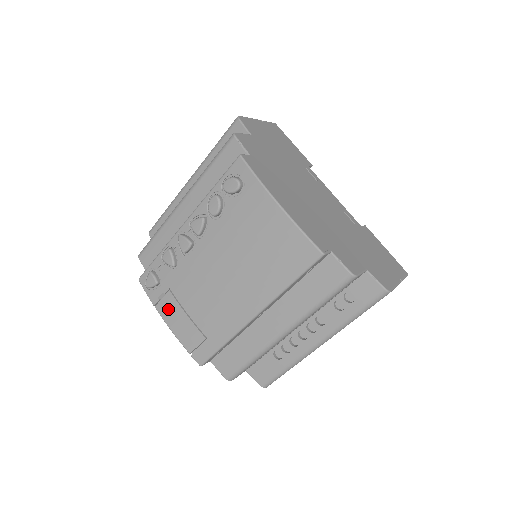
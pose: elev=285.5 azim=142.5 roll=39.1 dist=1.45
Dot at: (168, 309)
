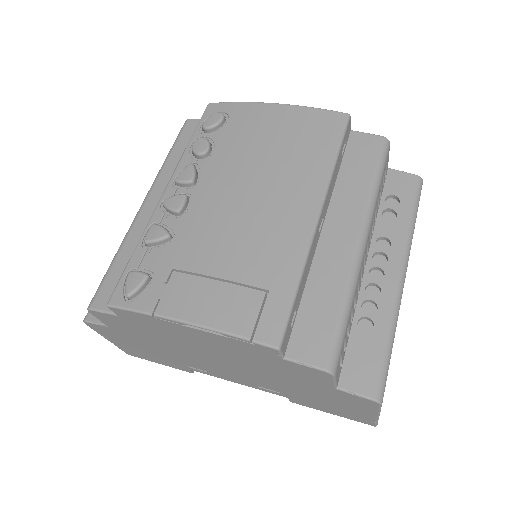
Dot at: (181, 297)
